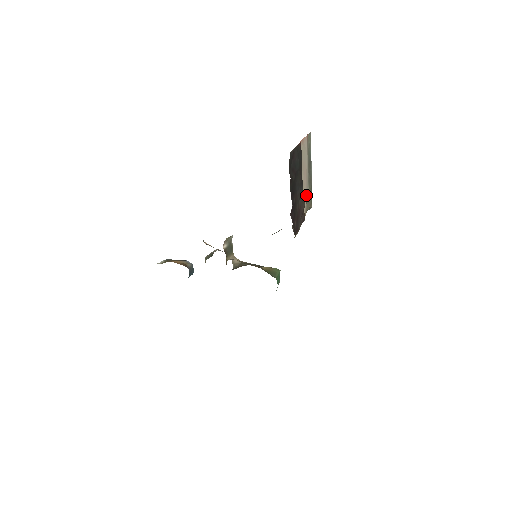
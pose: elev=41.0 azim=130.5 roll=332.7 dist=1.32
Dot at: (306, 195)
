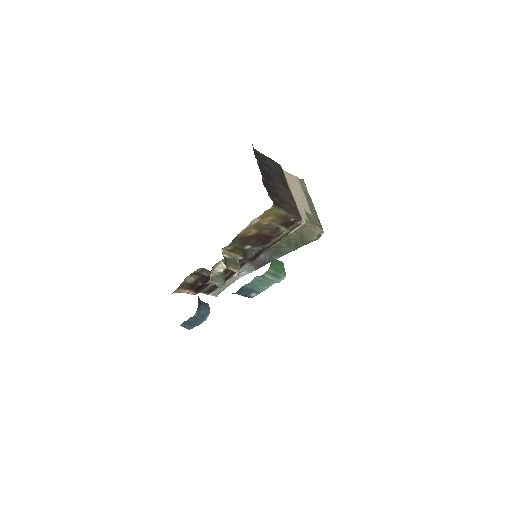
Dot at: (307, 214)
